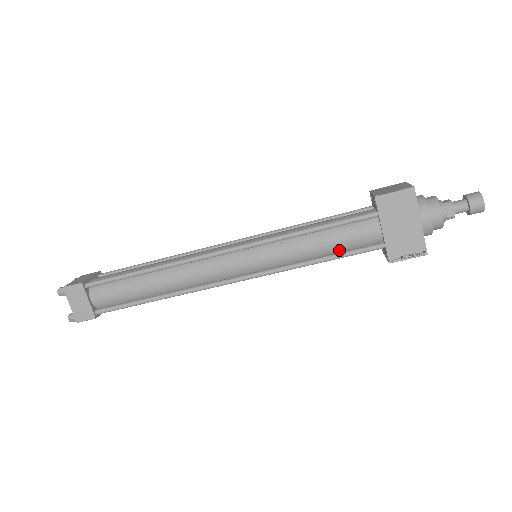
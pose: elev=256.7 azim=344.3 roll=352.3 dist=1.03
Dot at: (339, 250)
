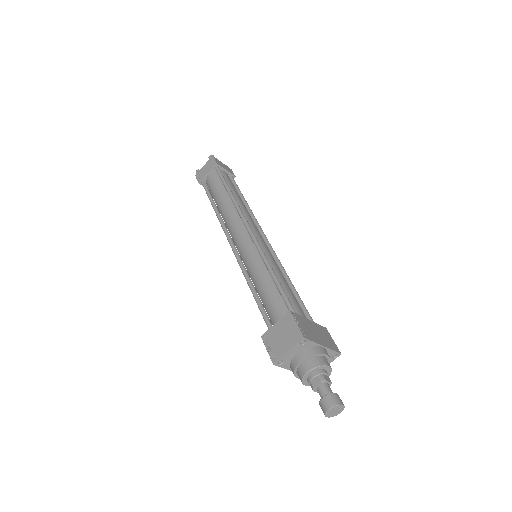
Dot at: occluded
